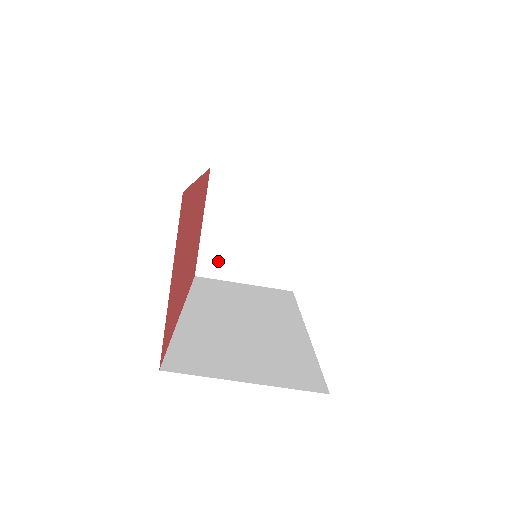
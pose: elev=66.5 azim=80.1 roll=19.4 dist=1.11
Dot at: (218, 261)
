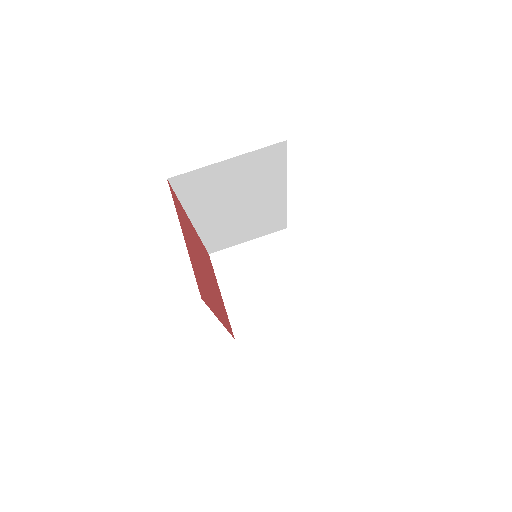
Dot at: (247, 318)
